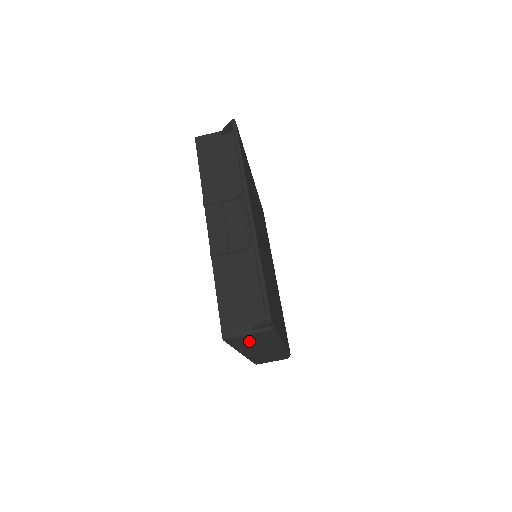
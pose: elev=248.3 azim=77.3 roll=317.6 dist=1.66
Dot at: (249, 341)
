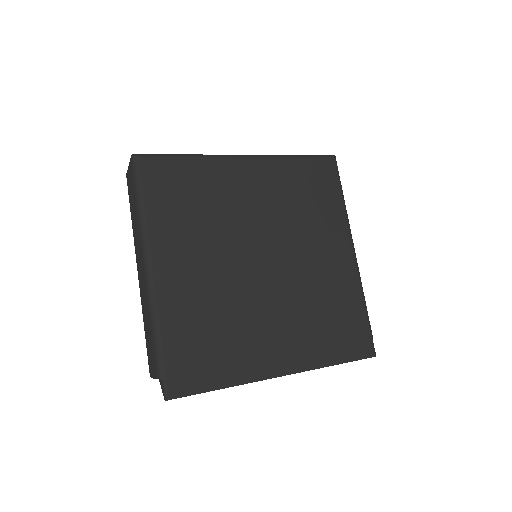
Dot at: occluded
